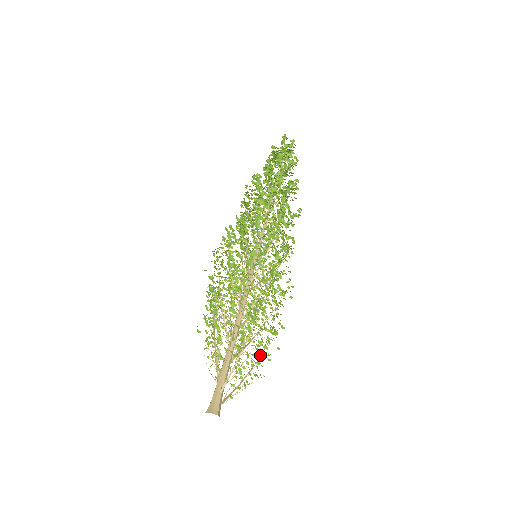
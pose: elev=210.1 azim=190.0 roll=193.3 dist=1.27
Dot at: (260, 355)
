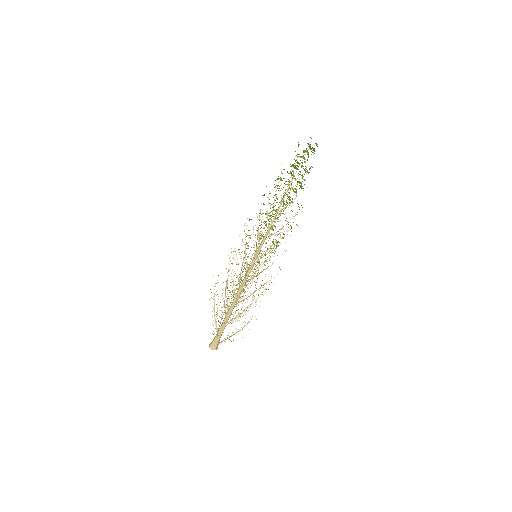
Dot at: occluded
